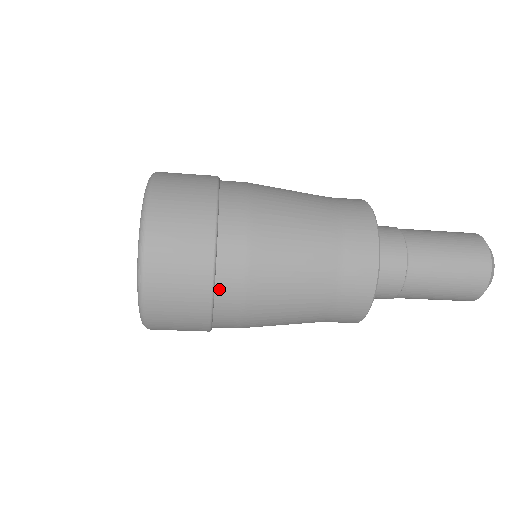
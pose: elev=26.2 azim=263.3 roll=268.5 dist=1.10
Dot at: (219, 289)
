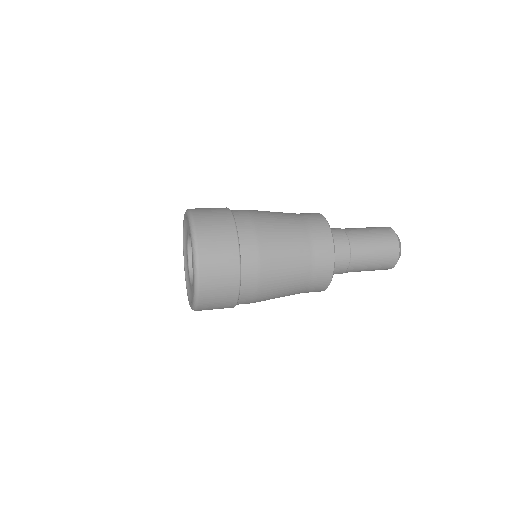
Dot at: (242, 291)
